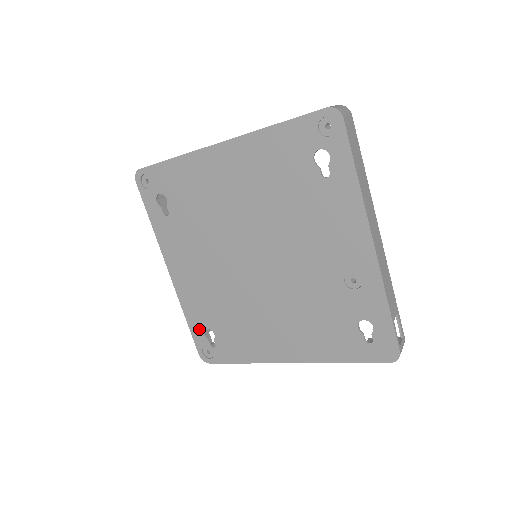
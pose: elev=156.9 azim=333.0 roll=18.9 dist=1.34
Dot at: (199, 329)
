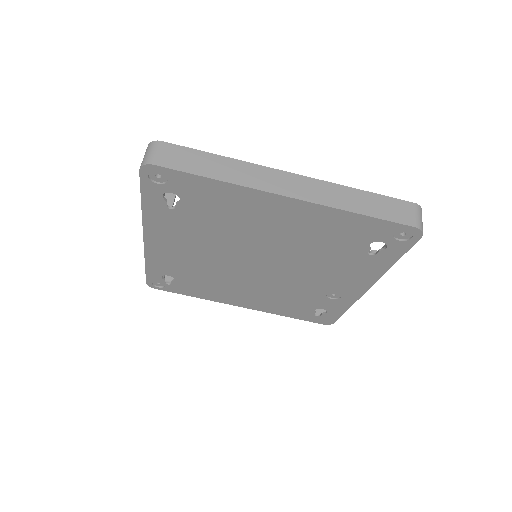
Dot at: (158, 273)
